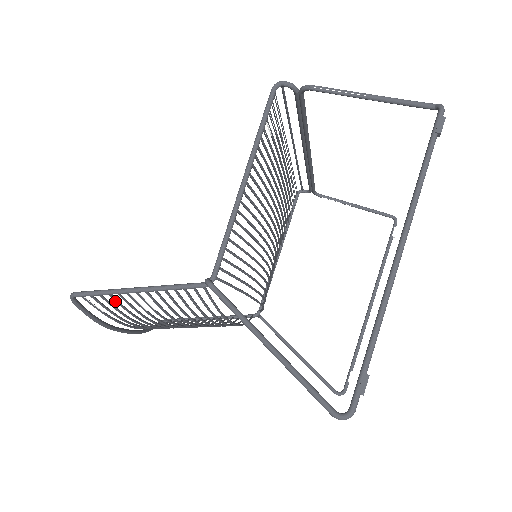
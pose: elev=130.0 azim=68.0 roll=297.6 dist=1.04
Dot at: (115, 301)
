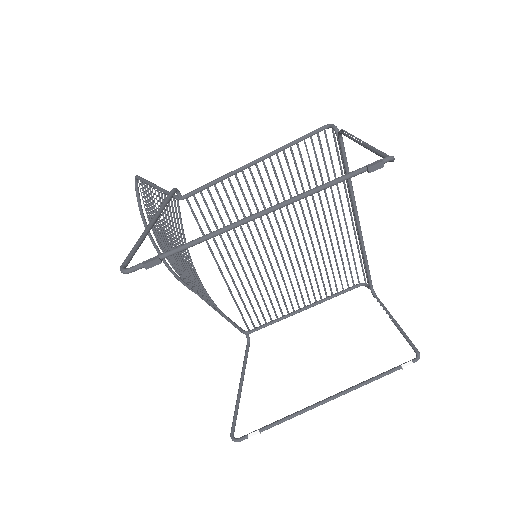
Dot at: (148, 194)
